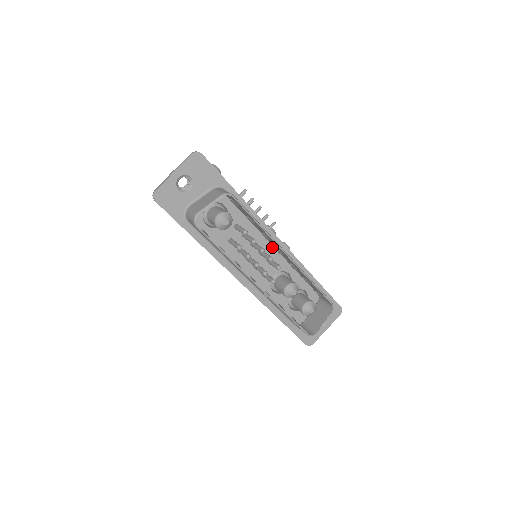
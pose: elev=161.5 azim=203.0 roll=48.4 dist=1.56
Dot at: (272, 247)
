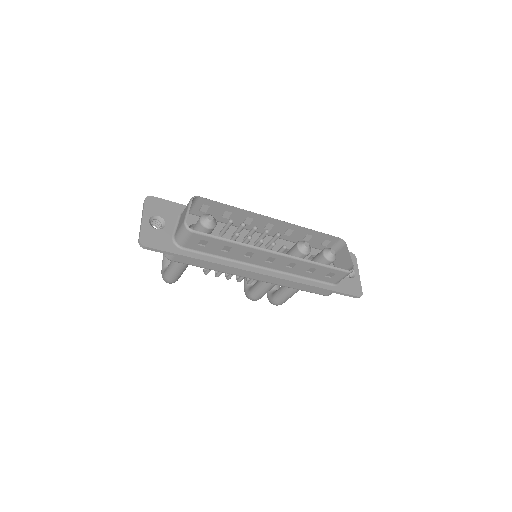
Dot at: occluded
